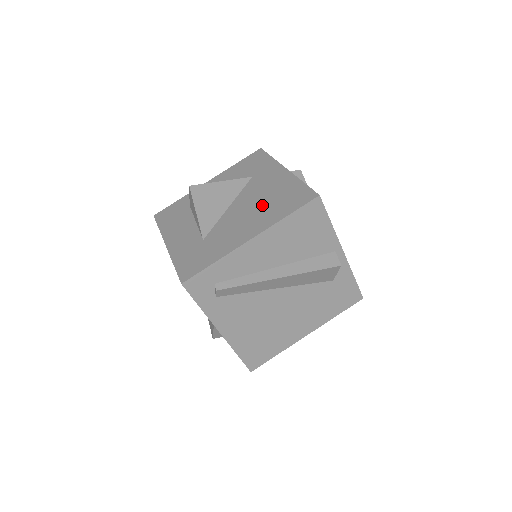
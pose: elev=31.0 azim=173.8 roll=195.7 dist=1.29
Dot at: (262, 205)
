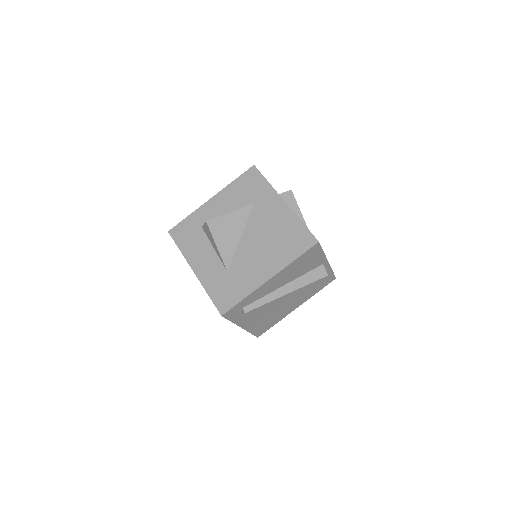
Dot at: (271, 242)
